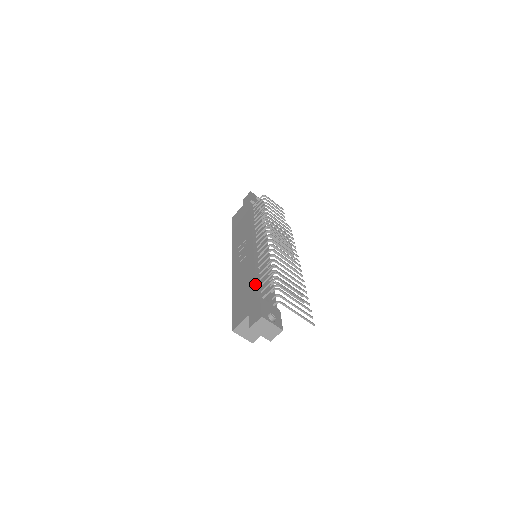
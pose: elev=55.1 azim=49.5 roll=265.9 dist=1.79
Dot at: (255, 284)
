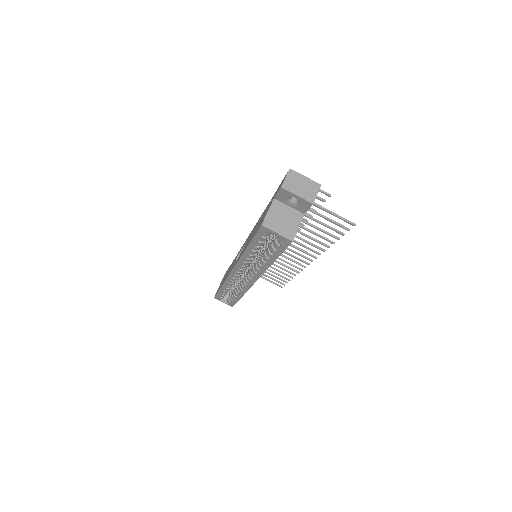
Dot at: (267, 205)
